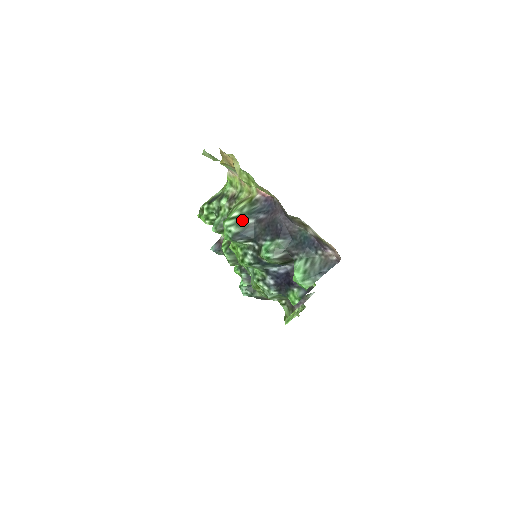
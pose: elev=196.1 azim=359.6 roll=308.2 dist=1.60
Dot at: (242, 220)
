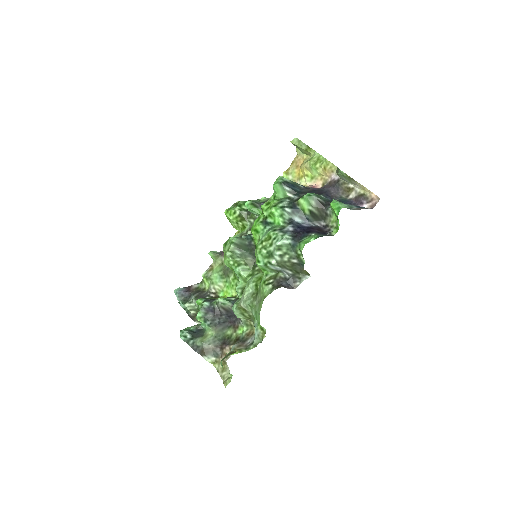
Dot at: (294, 182)
